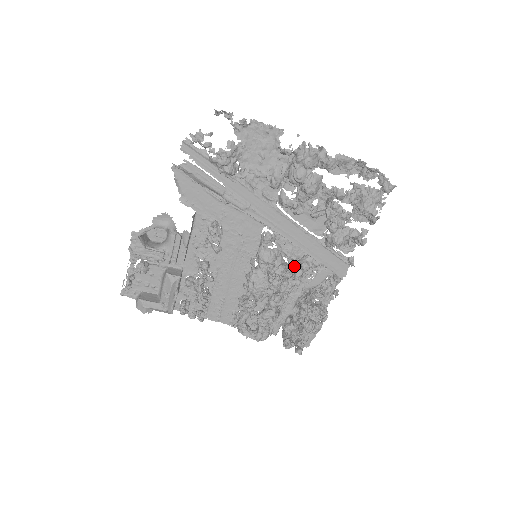
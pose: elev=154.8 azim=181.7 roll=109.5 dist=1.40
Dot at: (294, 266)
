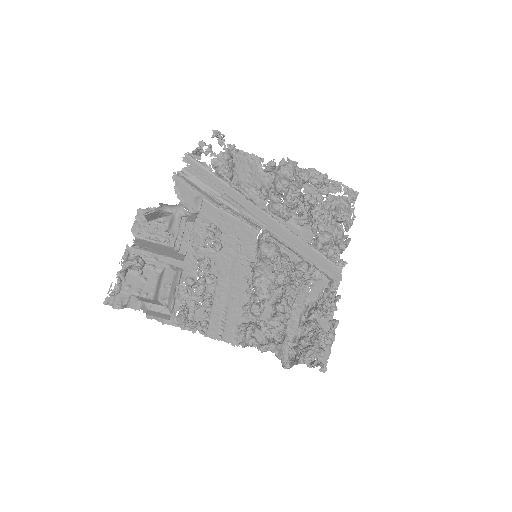
Dot at: (293, 269)
